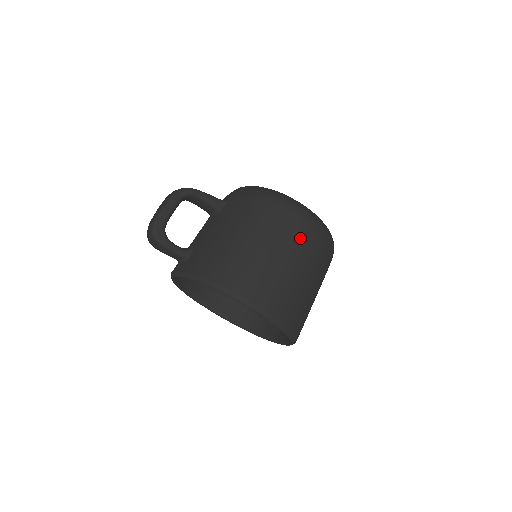
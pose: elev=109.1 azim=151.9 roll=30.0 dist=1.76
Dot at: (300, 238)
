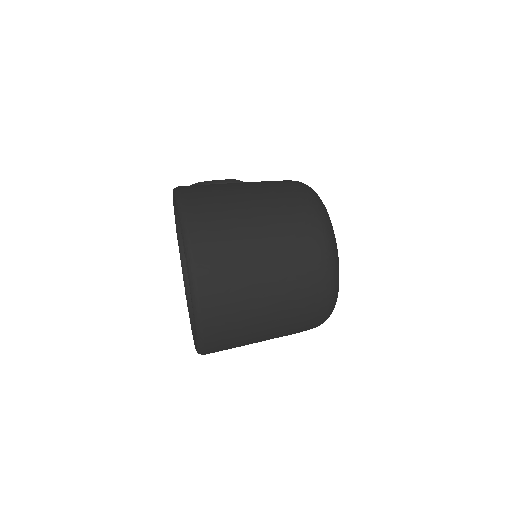
Dot at: (281, 193)
